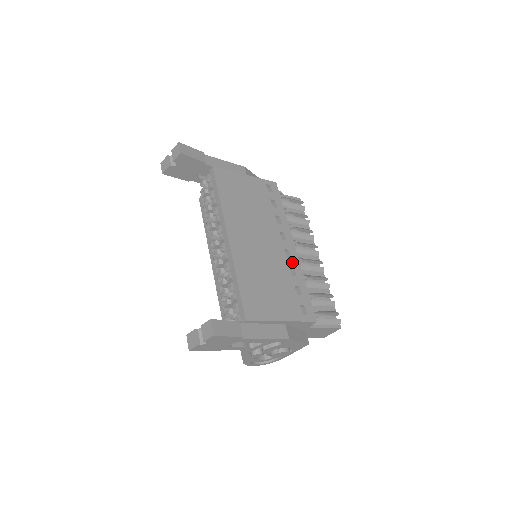
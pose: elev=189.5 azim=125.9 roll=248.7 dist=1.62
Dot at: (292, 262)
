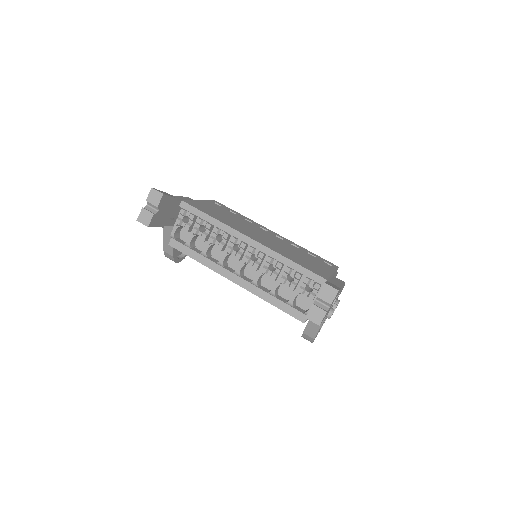
Dot at: (287, 241)
